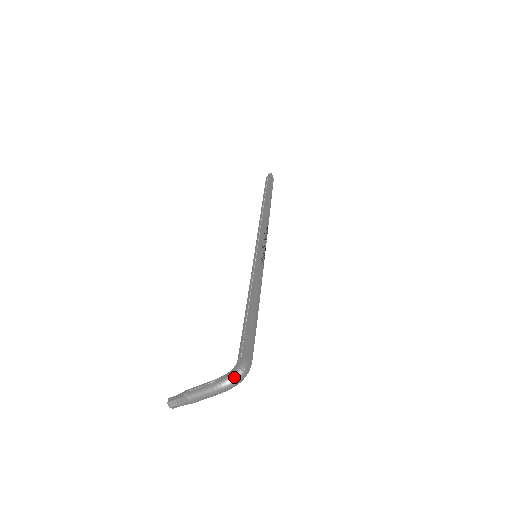
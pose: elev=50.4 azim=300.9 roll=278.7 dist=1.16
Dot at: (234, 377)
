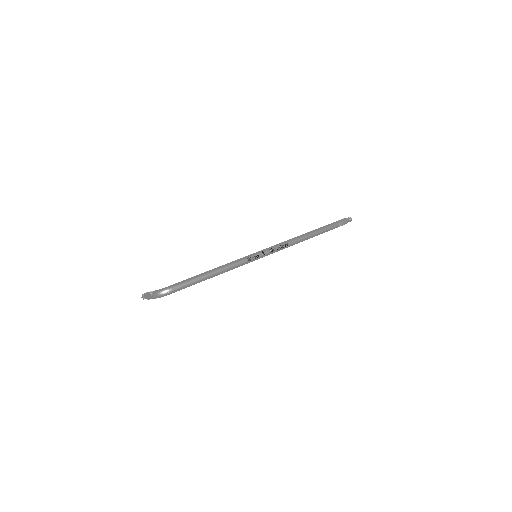
Dot at: (157, 292)
